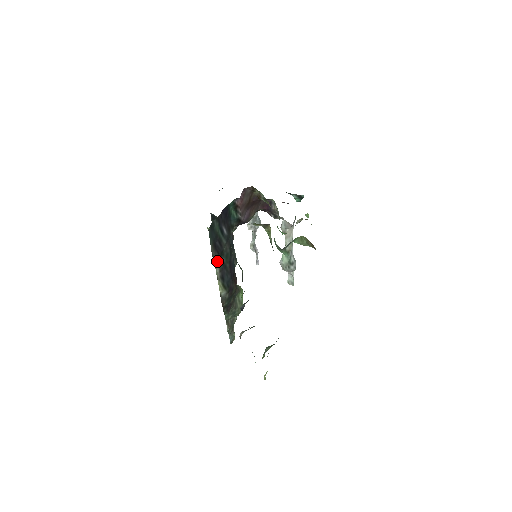
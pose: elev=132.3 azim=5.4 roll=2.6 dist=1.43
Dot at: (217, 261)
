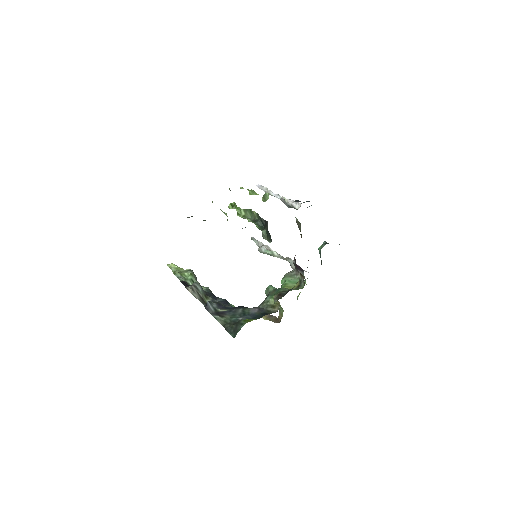
Dot at: occluded
